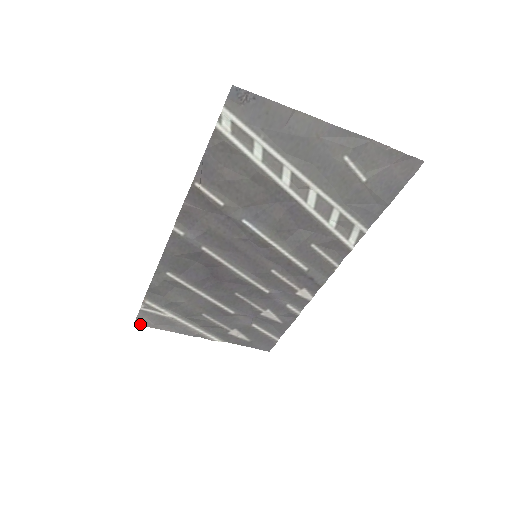
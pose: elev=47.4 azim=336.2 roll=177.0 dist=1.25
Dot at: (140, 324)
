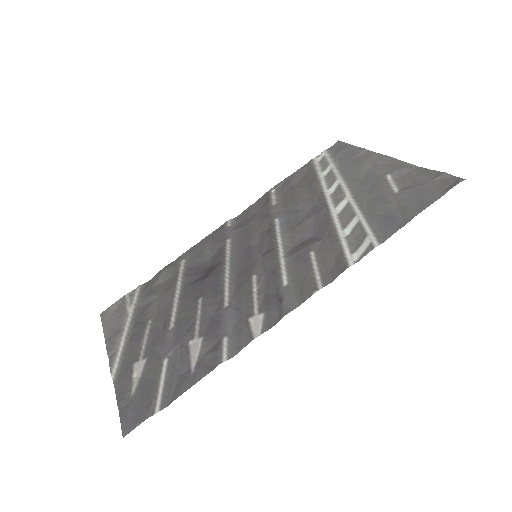
Dot at: (103, 316)
